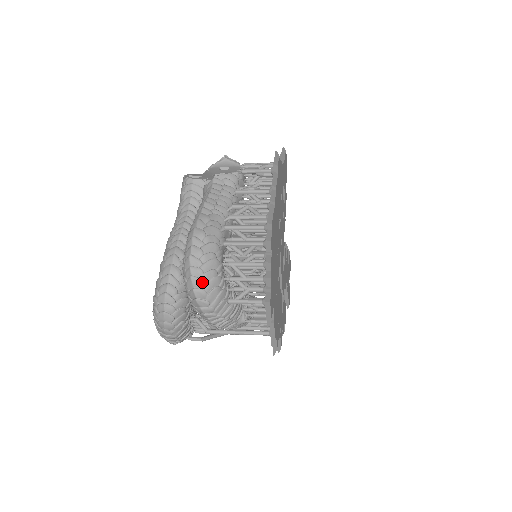
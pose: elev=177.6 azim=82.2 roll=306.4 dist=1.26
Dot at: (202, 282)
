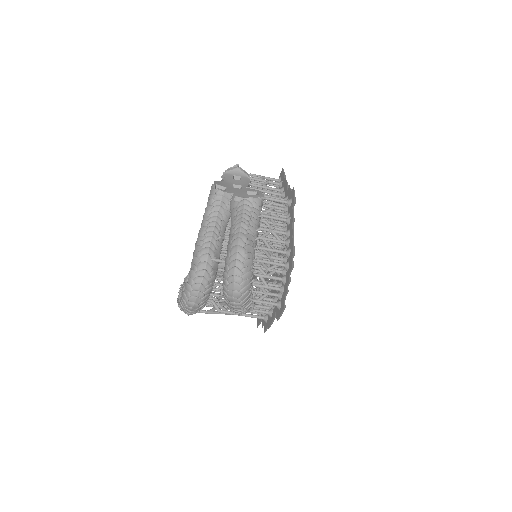
Dot at: (241, 287)
